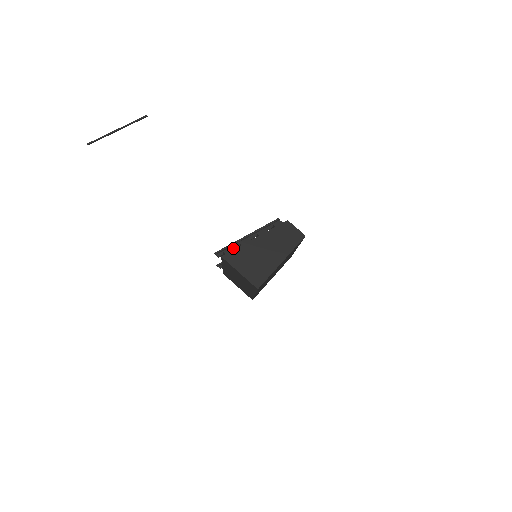
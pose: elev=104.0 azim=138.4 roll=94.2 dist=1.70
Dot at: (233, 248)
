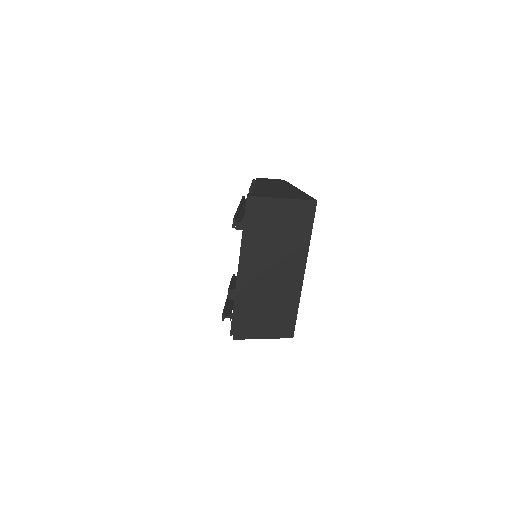
Dot at: (242, 216)
